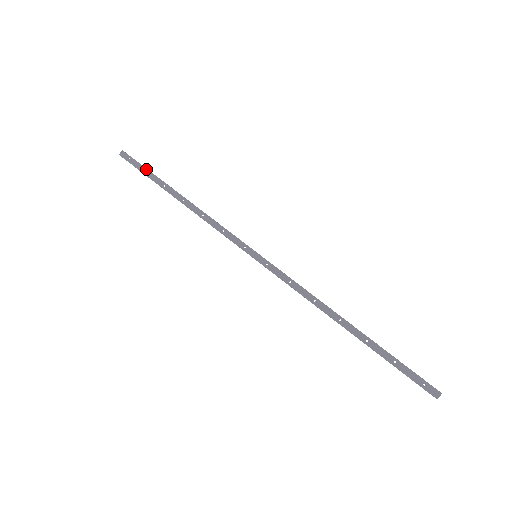
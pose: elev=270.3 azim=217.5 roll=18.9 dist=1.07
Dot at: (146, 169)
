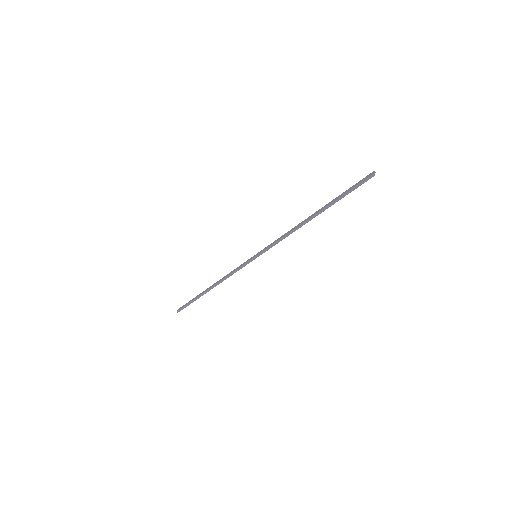
Dot at: (191, 300)
